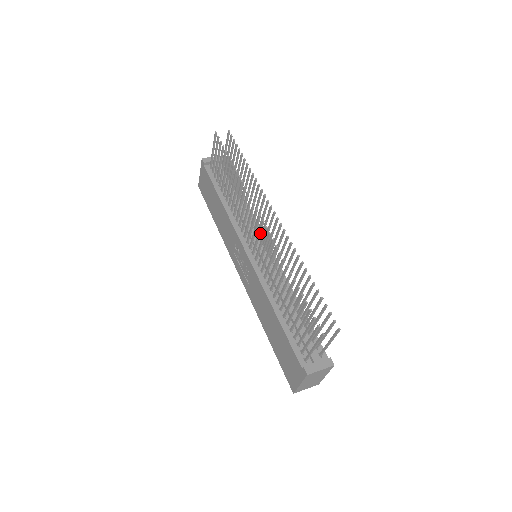
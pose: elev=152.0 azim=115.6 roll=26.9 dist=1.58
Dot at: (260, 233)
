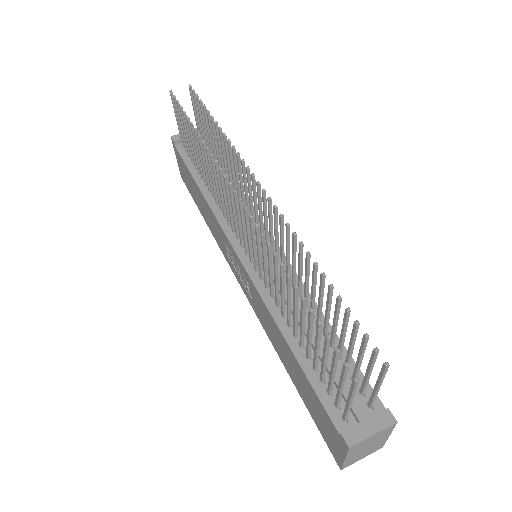
Dot at: (243, 220)
